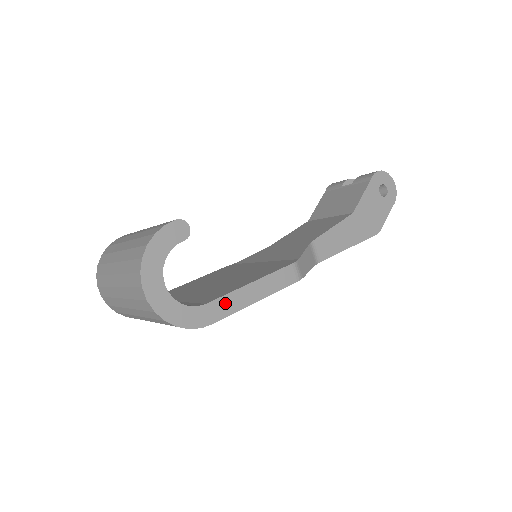
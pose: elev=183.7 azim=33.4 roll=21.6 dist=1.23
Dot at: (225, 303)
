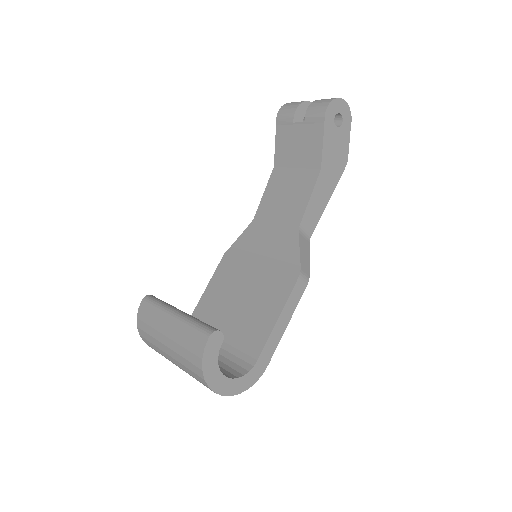
Dot at: (269, 347)
